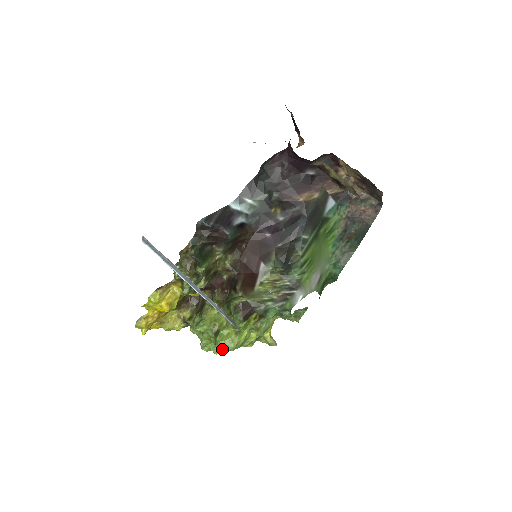
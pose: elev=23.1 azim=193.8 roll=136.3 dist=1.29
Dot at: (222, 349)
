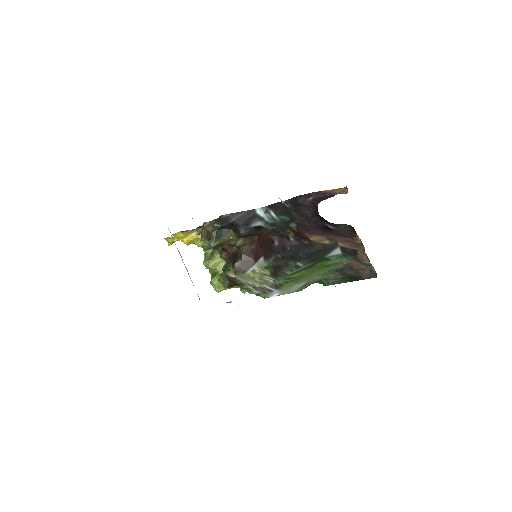
Dot at: occluded
